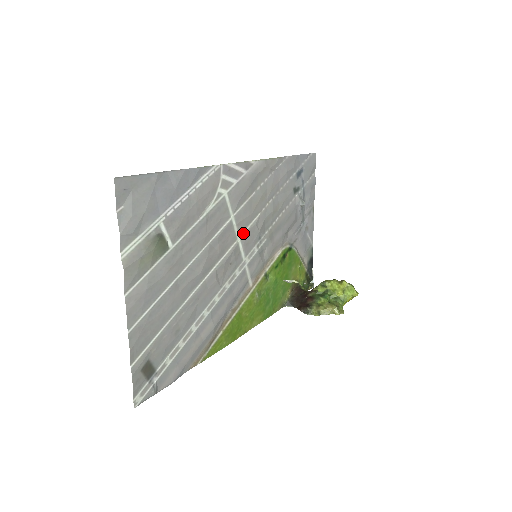
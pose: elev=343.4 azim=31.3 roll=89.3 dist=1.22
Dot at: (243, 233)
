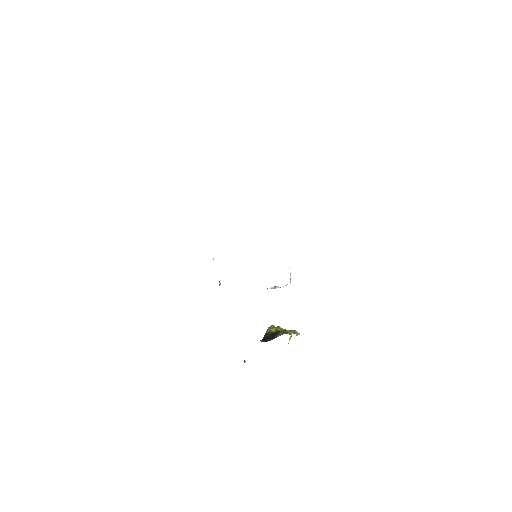
Dot at: occluded
